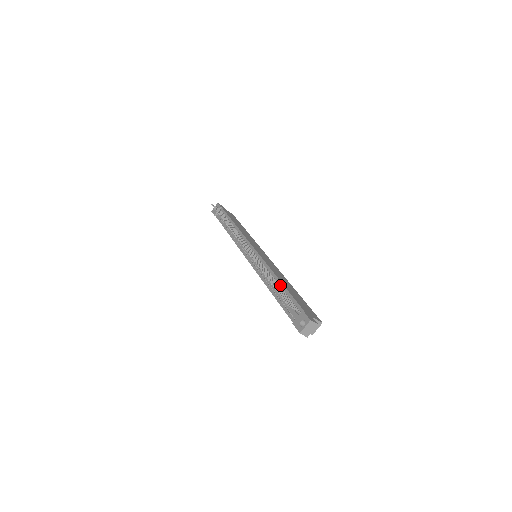
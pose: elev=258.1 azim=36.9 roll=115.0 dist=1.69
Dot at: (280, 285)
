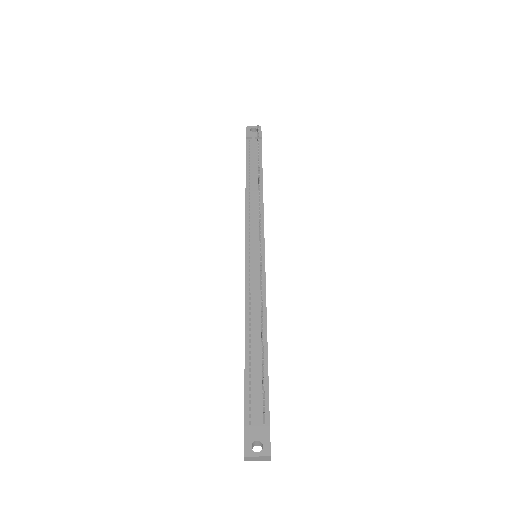
Dot at: (264, 348)
